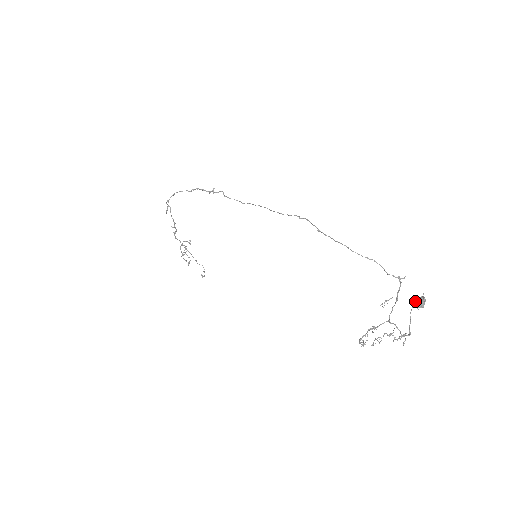
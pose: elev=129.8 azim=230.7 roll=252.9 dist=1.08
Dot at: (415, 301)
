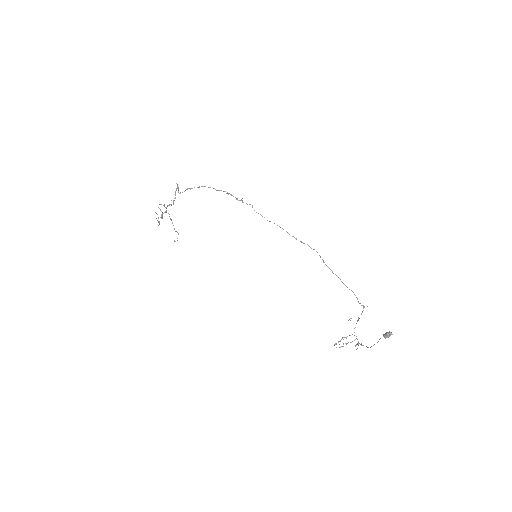
Dot at: (386, 334)
